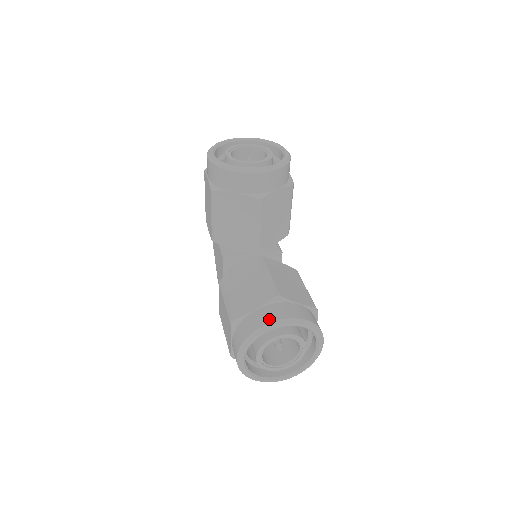
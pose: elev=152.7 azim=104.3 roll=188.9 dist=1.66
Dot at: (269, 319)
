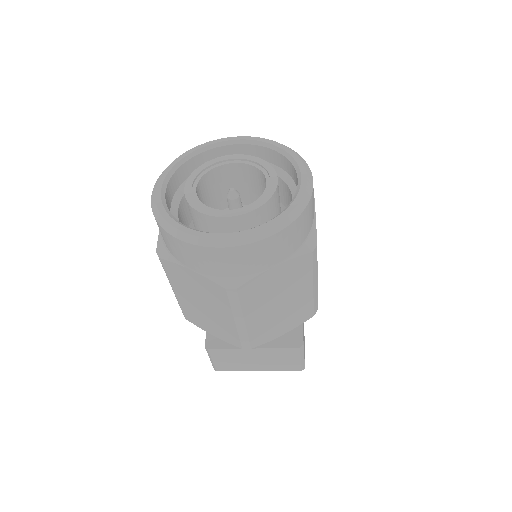
Dot at: occluded
